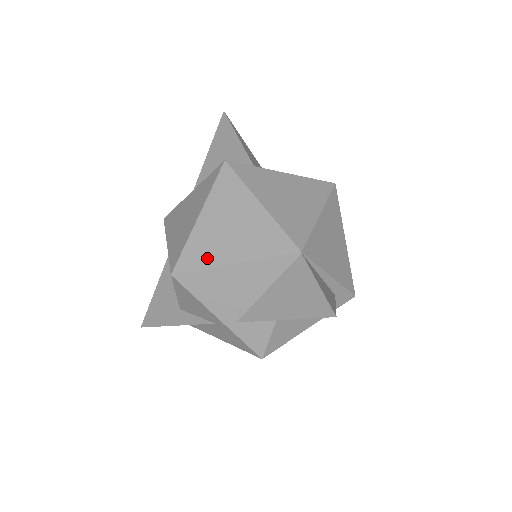
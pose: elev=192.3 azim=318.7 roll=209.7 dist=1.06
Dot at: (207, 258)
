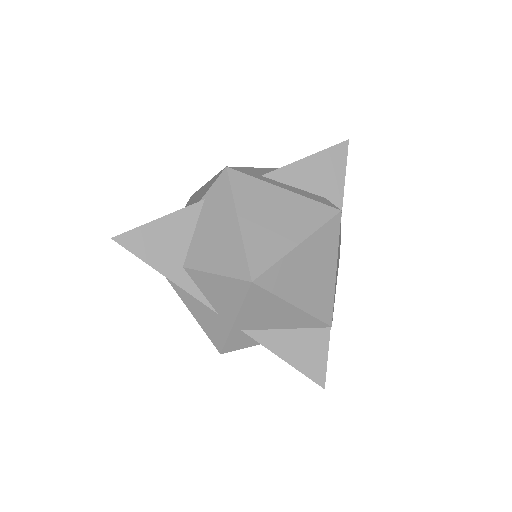
Dot at: (283, 287)
